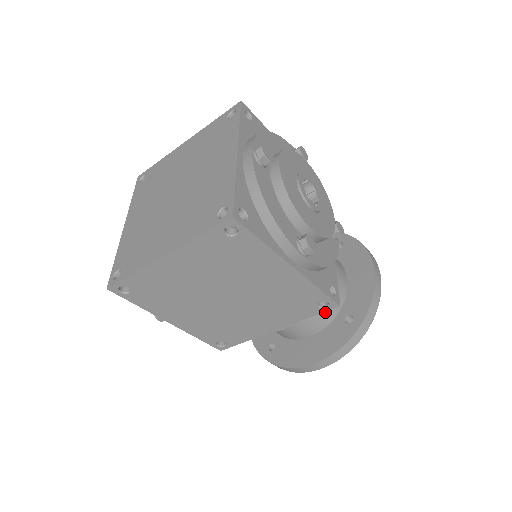
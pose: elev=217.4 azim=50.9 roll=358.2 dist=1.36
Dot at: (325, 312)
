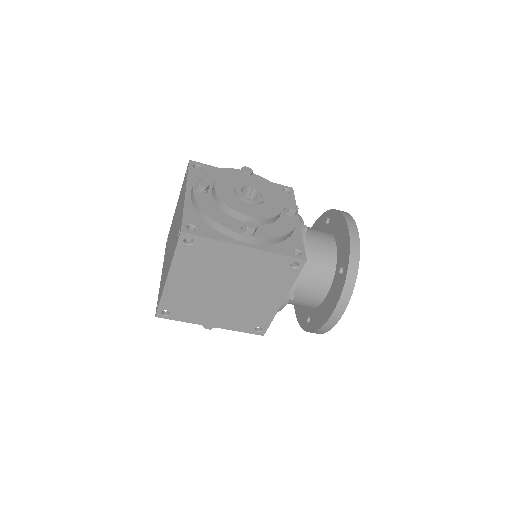
Dot at: (322, 273)
